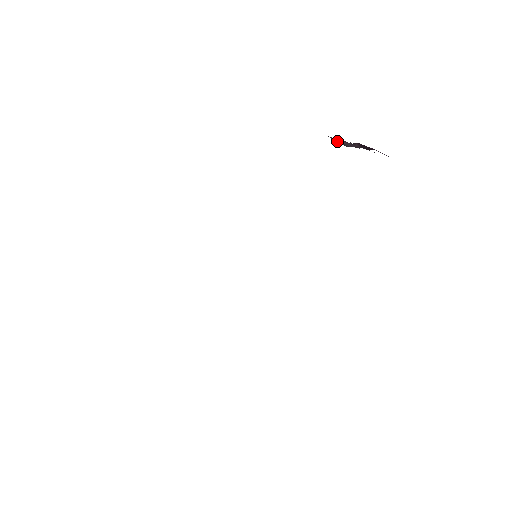
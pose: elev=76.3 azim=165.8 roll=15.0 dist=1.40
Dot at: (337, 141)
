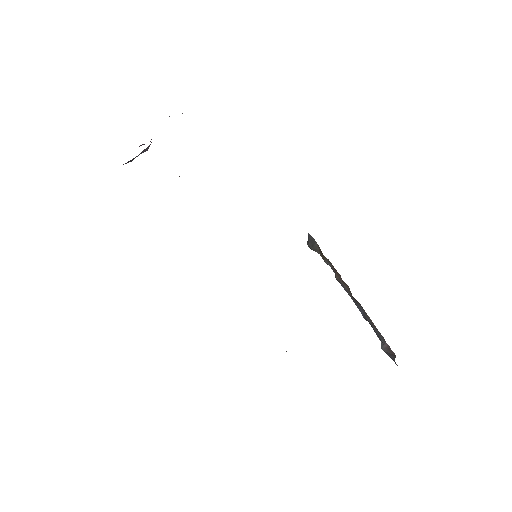
Dot at: occluded
